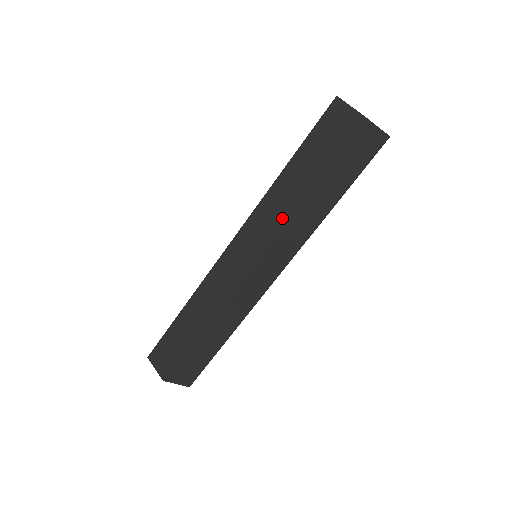
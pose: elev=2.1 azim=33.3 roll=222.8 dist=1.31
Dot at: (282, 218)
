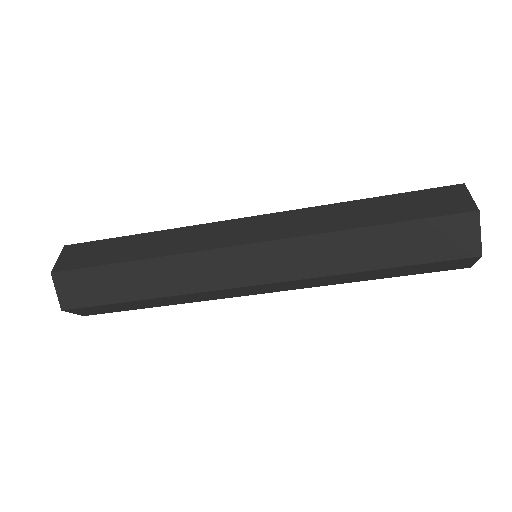
Dot at: (327, 271)
